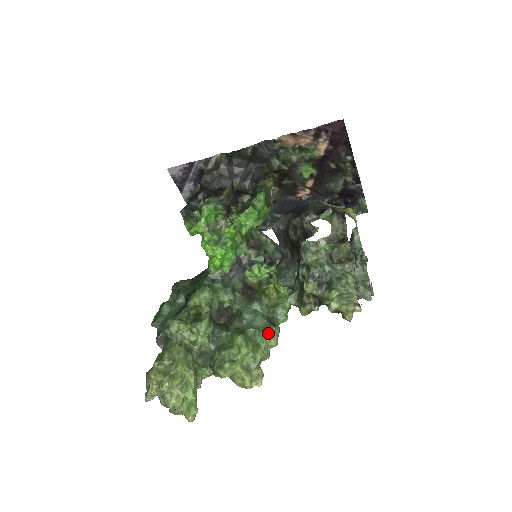
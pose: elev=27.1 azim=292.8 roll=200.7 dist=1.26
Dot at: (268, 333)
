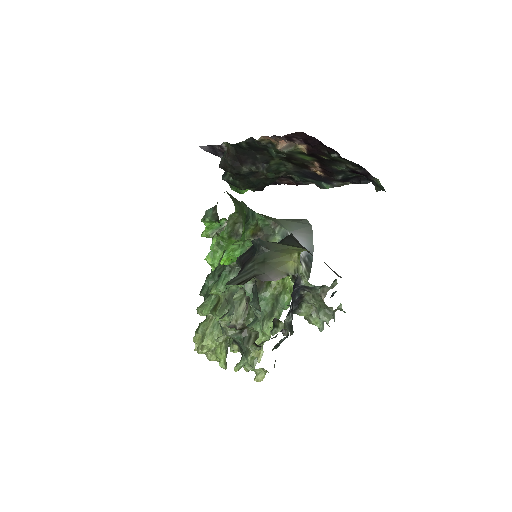
Dot at: (263, 326)
